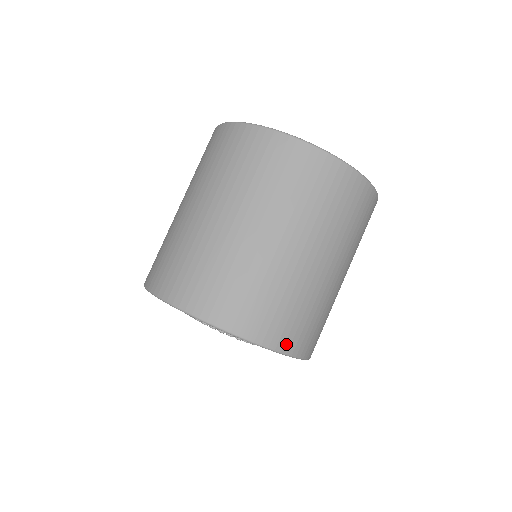
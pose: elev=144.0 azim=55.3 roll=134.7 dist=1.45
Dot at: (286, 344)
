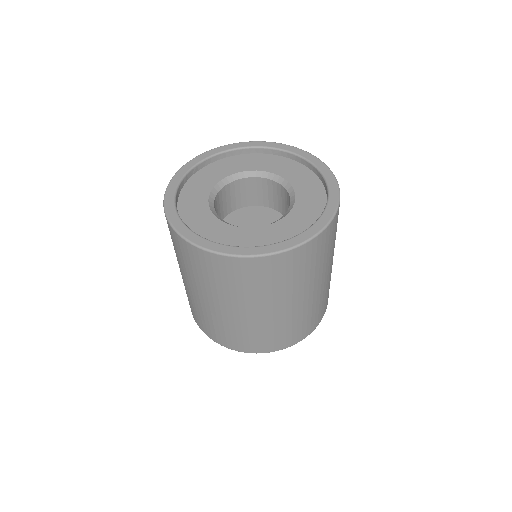
Dot at: (325, 309)
